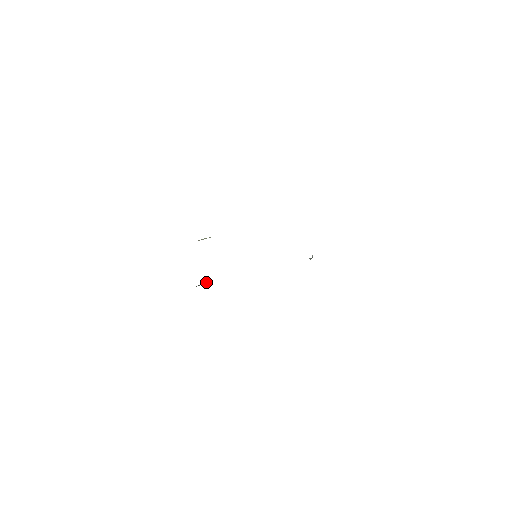
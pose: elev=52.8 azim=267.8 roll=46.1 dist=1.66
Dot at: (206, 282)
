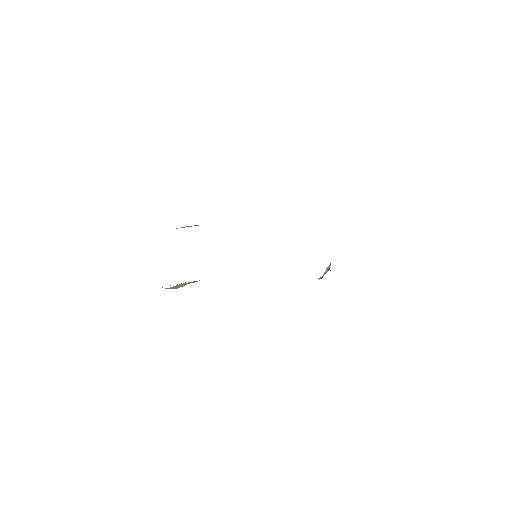
Dot at: occluded
